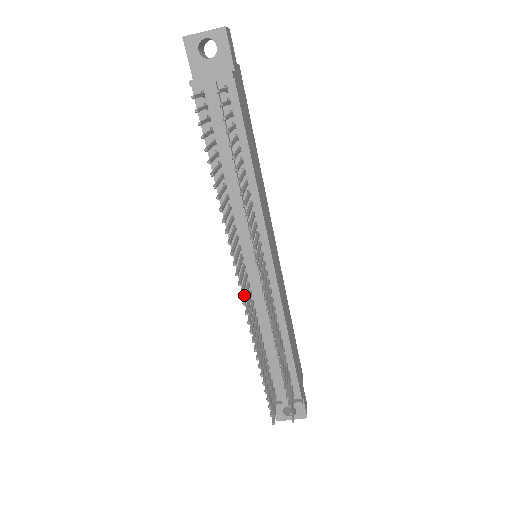
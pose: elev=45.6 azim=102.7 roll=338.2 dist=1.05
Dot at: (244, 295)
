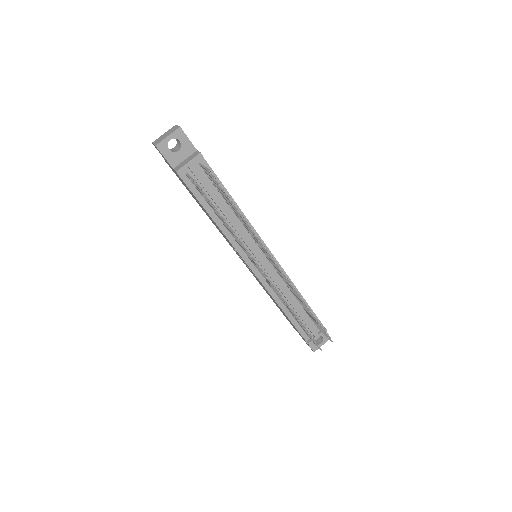
Dot at: (269, 283)
